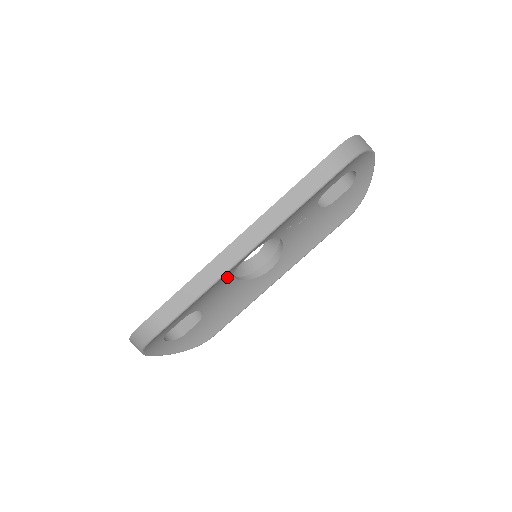
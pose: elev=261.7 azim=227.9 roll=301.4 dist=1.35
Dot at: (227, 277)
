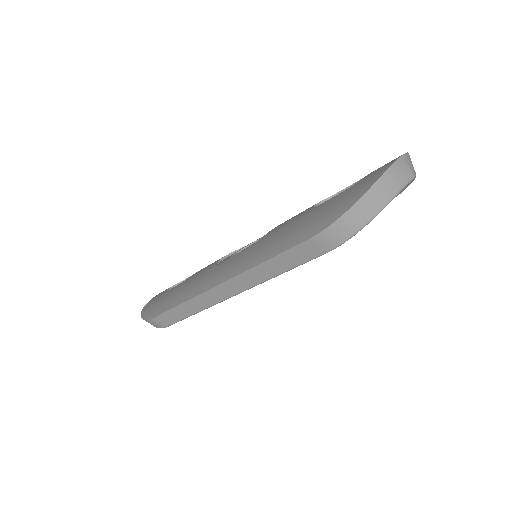
Dot at: occluded
